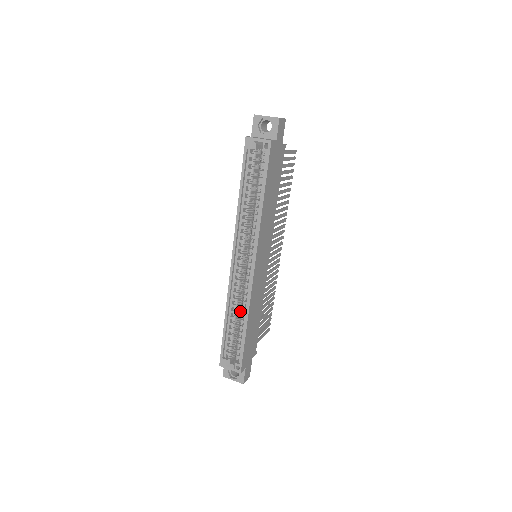
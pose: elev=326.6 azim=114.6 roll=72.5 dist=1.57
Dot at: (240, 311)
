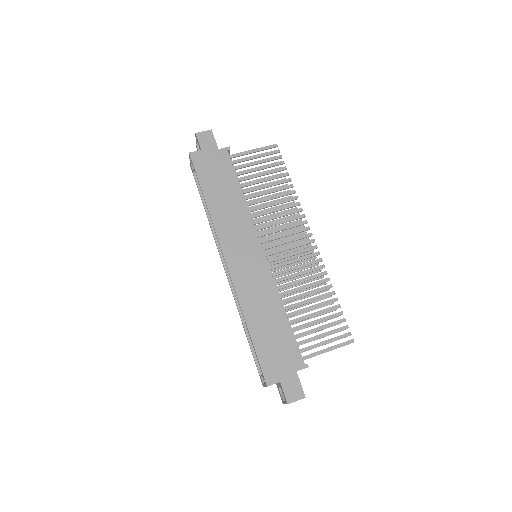
Dot at: occluded
